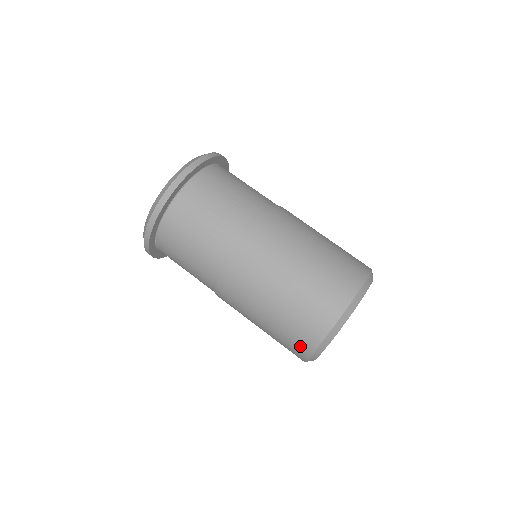
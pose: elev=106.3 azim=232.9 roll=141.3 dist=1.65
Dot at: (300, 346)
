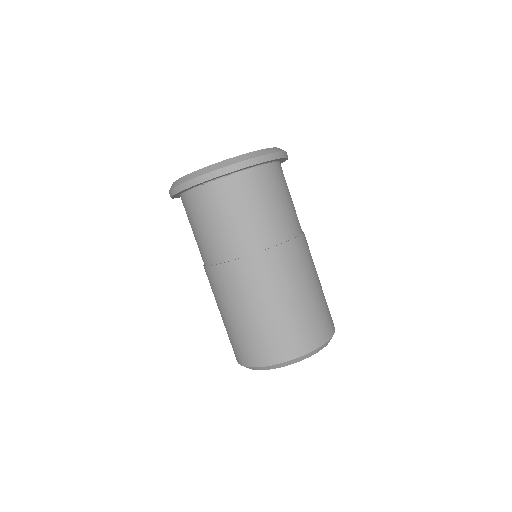
Dot at: (280, 350)
